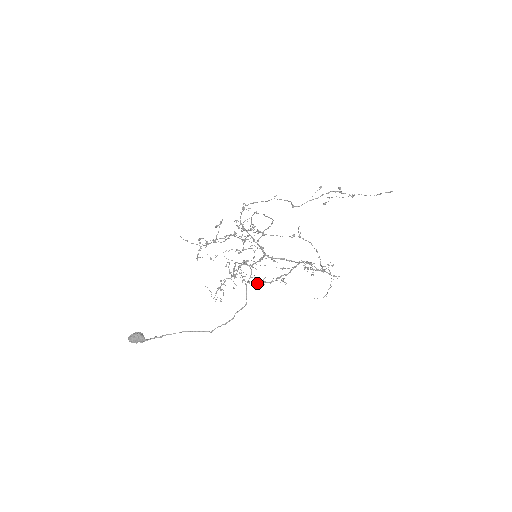
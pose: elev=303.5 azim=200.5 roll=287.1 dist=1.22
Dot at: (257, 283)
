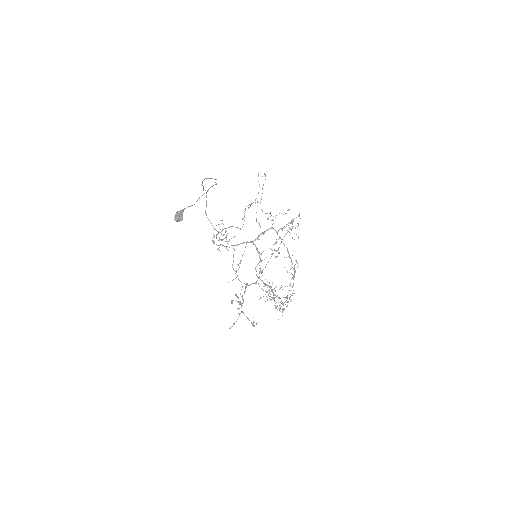
Dot at: (293, 284)
